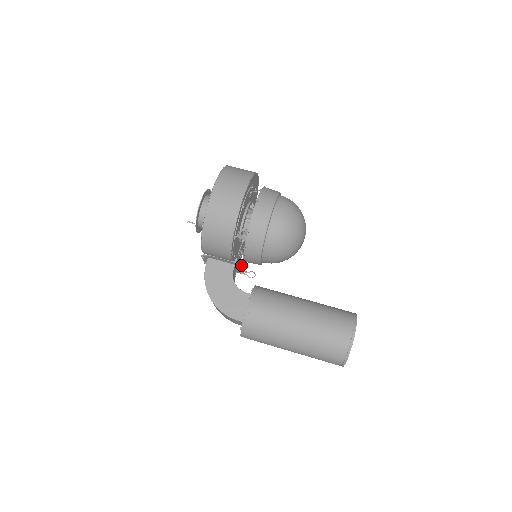
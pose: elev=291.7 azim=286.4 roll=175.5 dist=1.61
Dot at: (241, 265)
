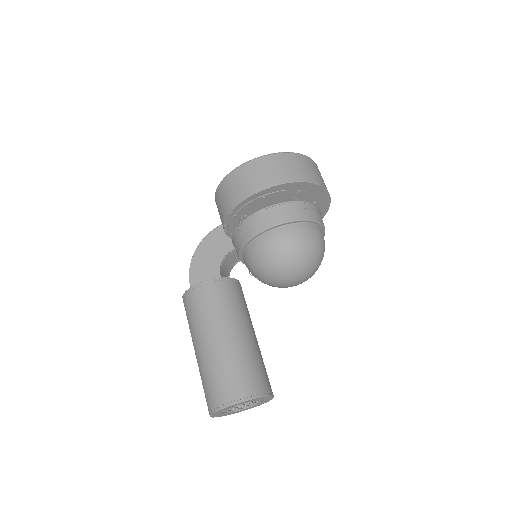
Dot at: occluded
